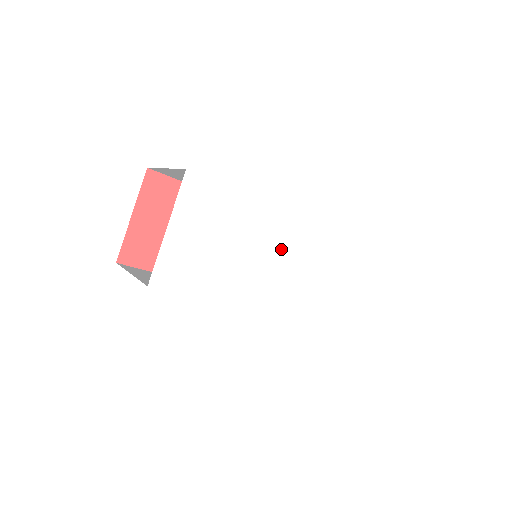
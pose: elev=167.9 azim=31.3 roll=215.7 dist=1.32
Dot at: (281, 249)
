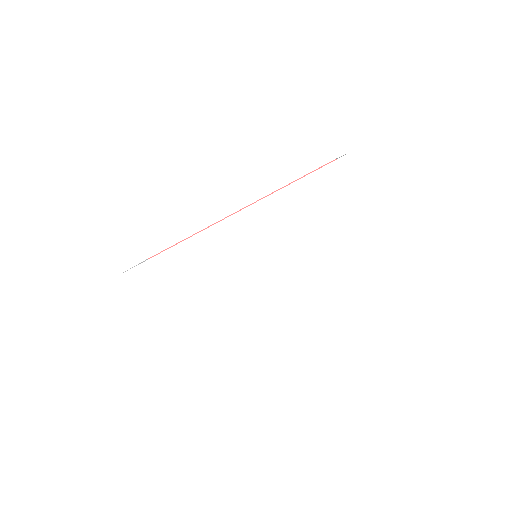
Dot at: (238, 256)
